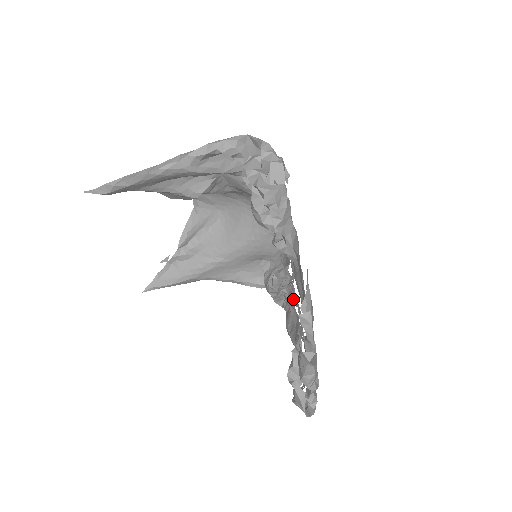
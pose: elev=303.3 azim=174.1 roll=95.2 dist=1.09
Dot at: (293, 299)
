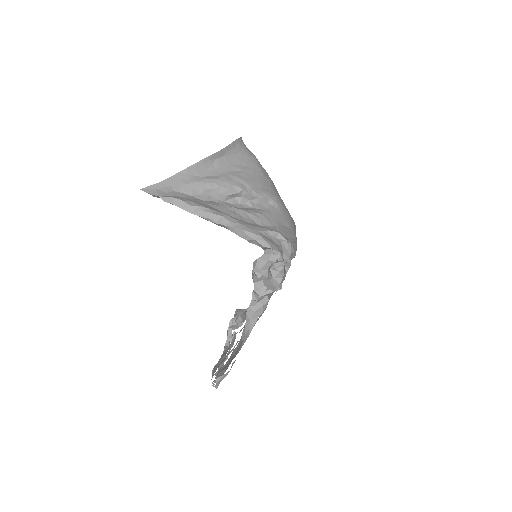
Dot at: occluded
